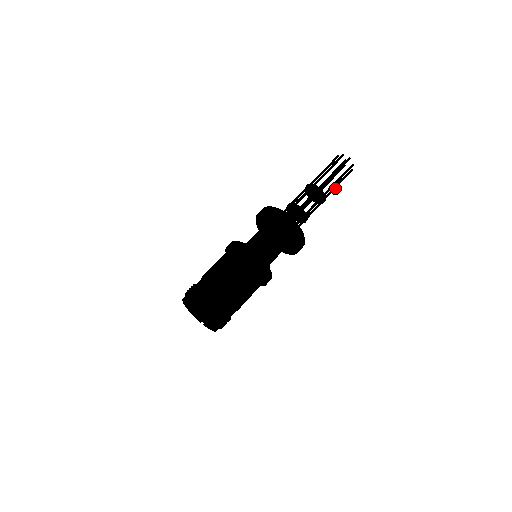
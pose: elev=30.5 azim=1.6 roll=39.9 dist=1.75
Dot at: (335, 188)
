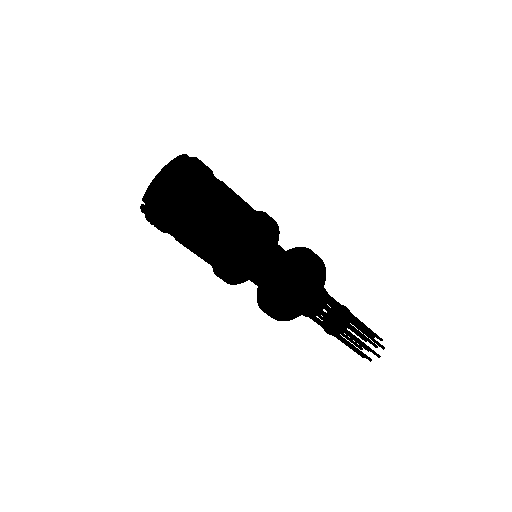
Dot at: (350, 344)
